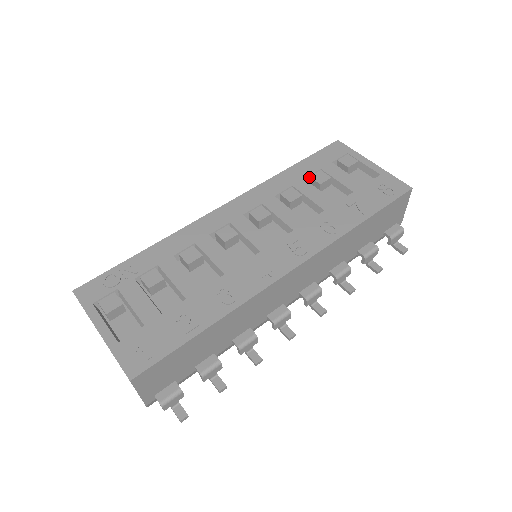
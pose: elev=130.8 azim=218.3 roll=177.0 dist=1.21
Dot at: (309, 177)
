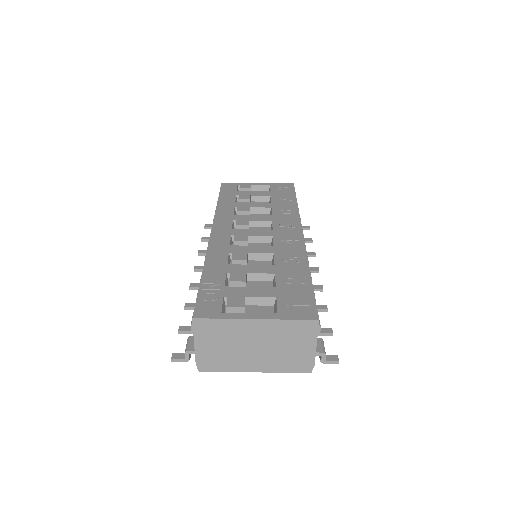
Dot at: (235, 201)
